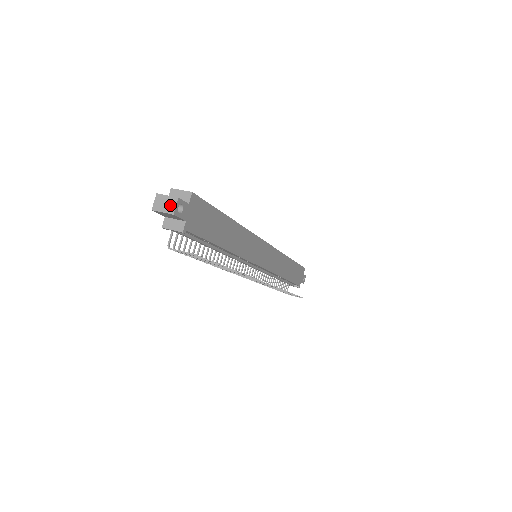
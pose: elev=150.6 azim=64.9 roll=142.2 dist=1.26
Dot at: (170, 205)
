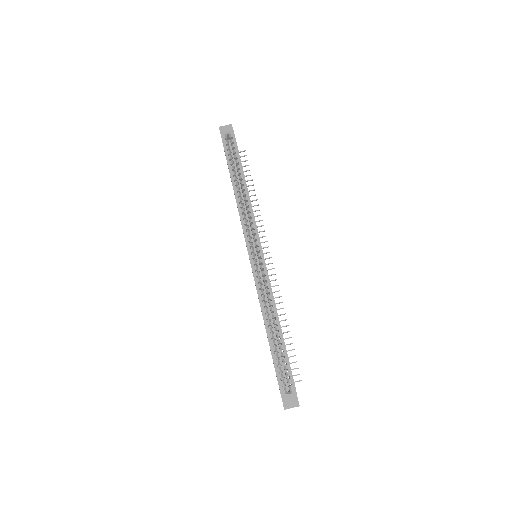
Dot at: occluded
